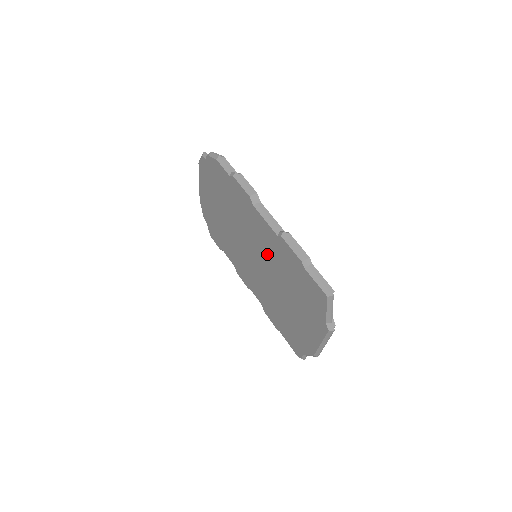
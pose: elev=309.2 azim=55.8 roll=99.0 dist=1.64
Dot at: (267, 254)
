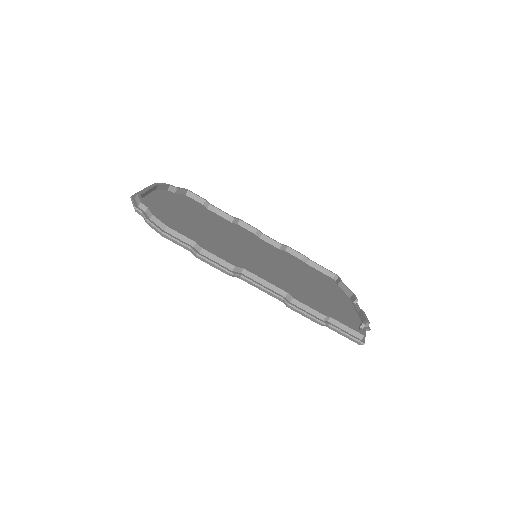
Dot at: occluded
